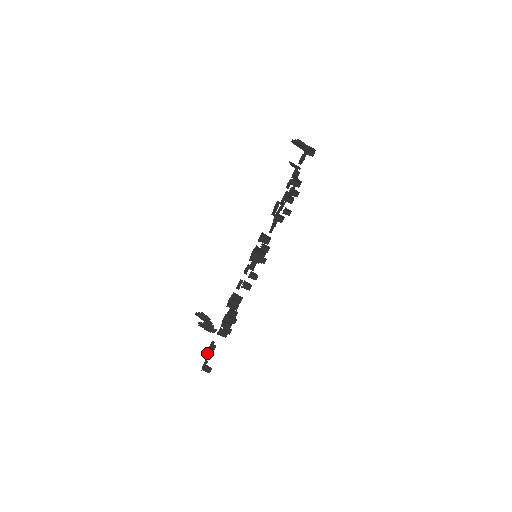
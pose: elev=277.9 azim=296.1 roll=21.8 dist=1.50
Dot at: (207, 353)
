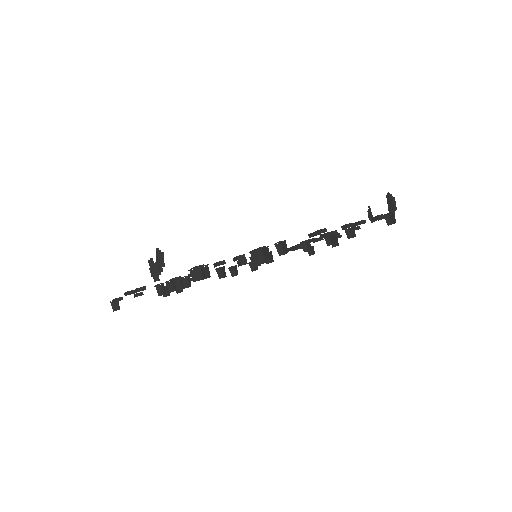
Dot at: (130, 292)
